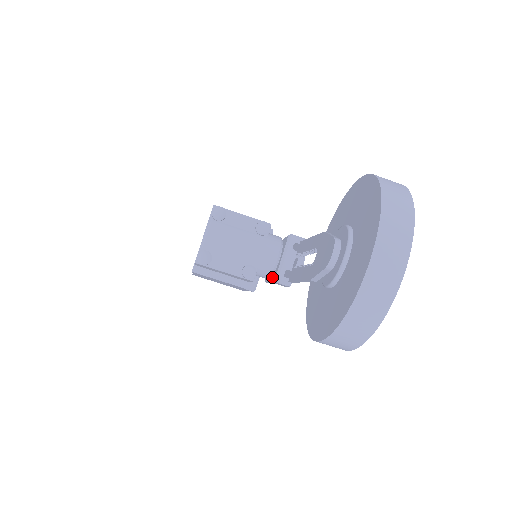
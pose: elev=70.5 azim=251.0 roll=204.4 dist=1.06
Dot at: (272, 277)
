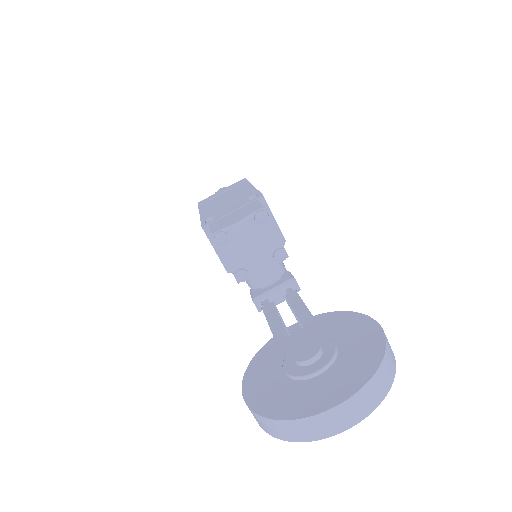
Dot at: (253, 290)
